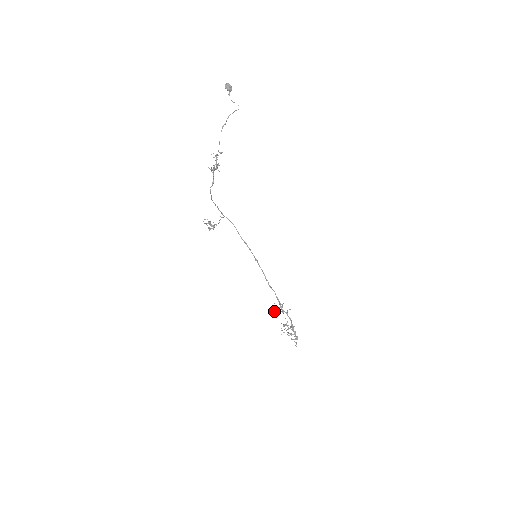
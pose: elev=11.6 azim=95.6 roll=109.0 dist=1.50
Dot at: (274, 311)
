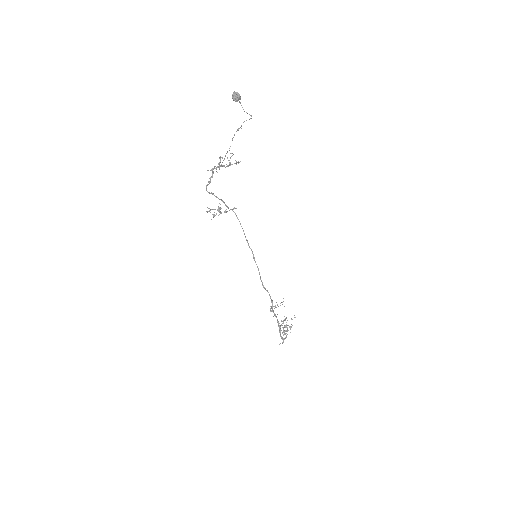
Dot at: (270, 306)
